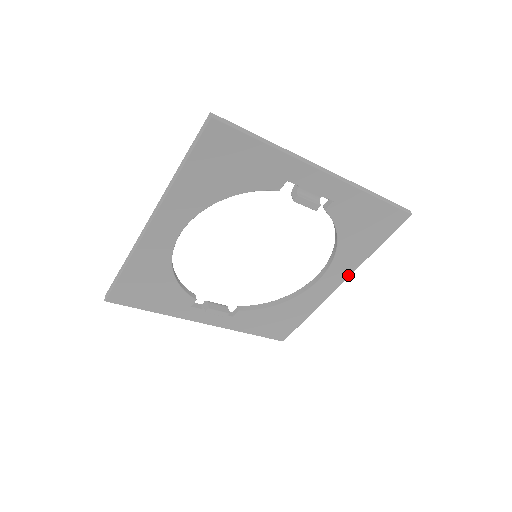
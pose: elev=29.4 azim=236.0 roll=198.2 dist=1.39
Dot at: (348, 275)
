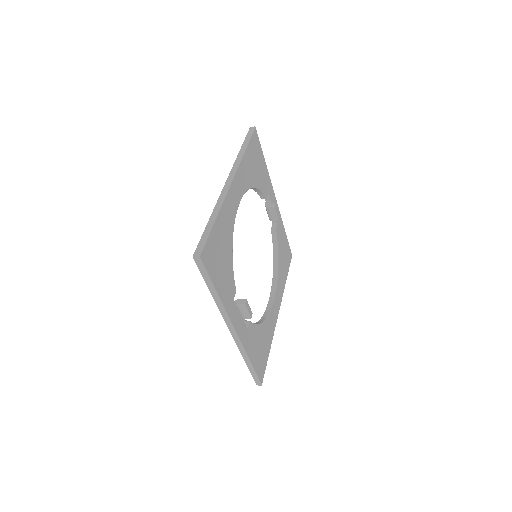
Dot at: occluded
